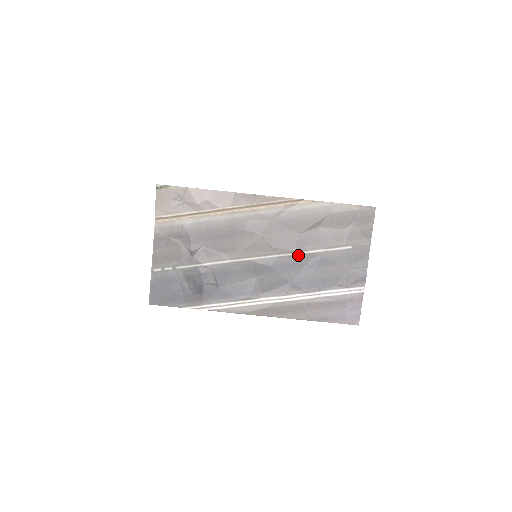
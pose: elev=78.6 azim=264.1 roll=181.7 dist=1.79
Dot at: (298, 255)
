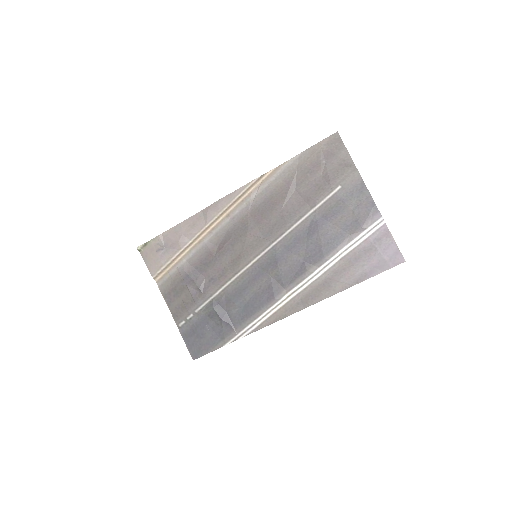
Dot at: (294, 229)
